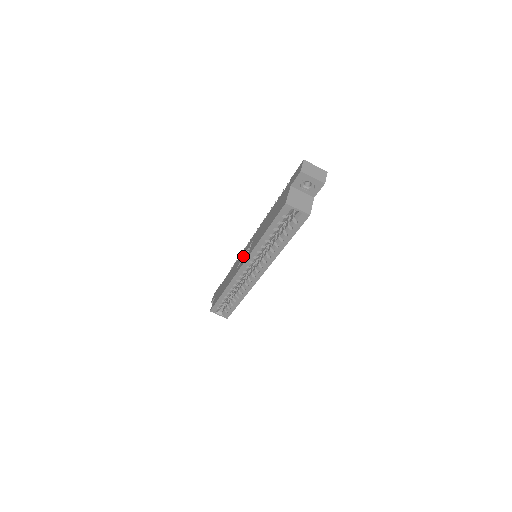
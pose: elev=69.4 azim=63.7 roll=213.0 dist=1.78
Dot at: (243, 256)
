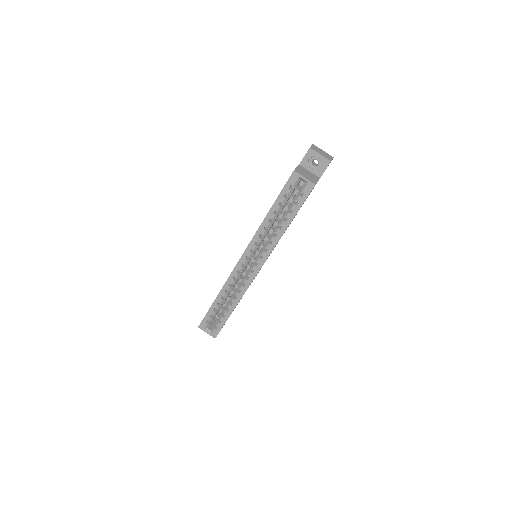
Dot at: occluded
